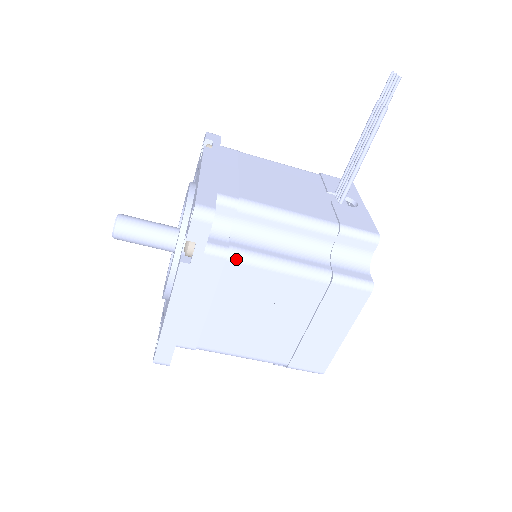
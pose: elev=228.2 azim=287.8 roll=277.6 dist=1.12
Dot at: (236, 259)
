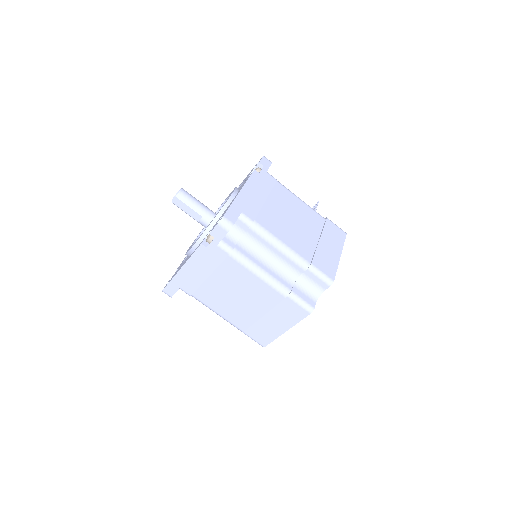
Dot at: (281, 184)
